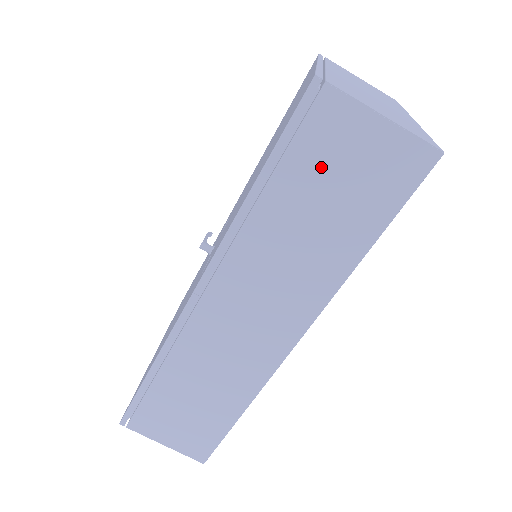
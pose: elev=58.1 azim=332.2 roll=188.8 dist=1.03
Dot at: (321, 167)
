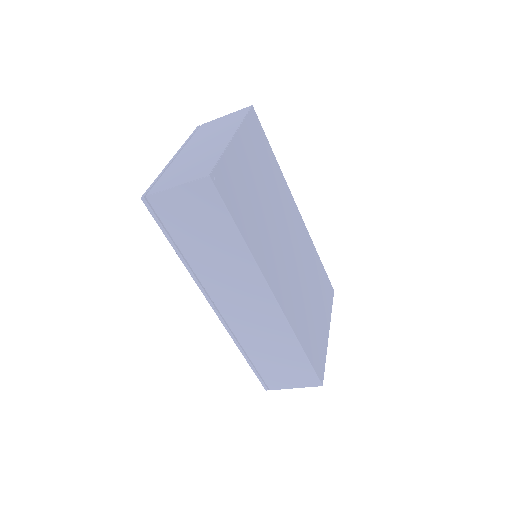
Dot at: (183, 224)
